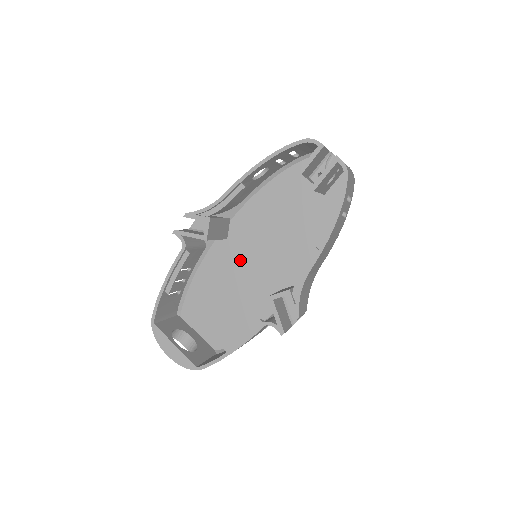
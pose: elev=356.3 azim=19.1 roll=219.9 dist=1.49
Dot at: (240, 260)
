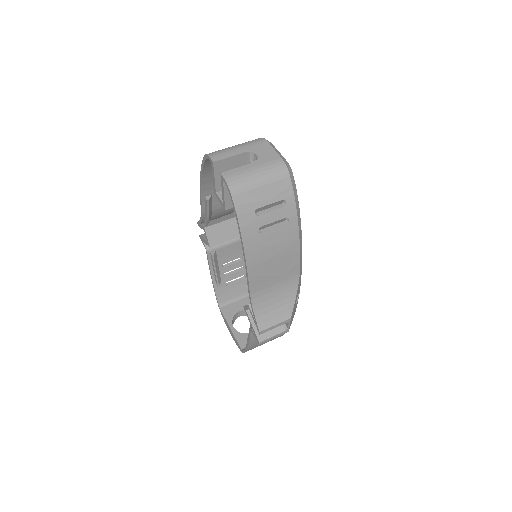
Dot at: occluded
